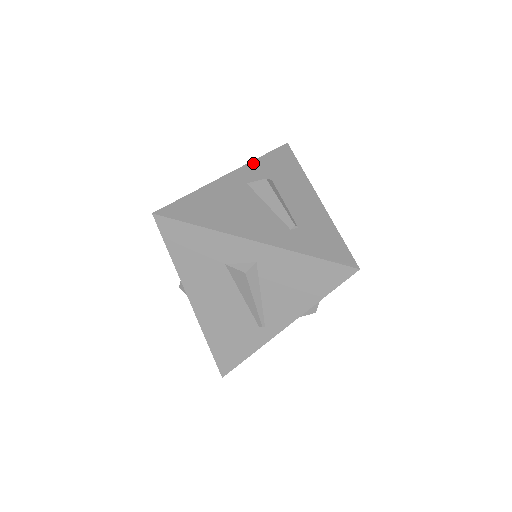
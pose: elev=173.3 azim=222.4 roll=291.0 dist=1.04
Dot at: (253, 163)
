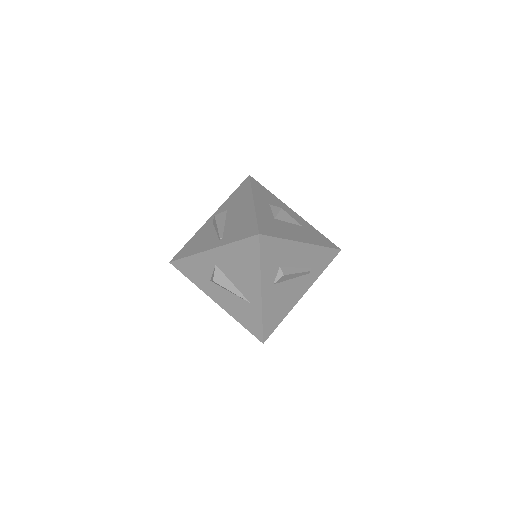
Dot at: (263, 273)
